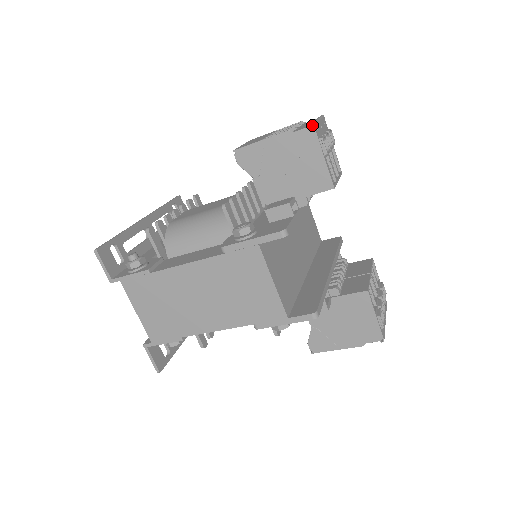
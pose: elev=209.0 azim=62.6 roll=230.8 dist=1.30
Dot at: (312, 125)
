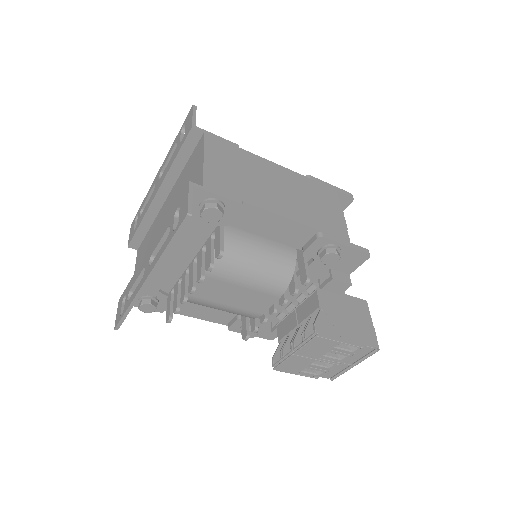
Dot at: occluded
